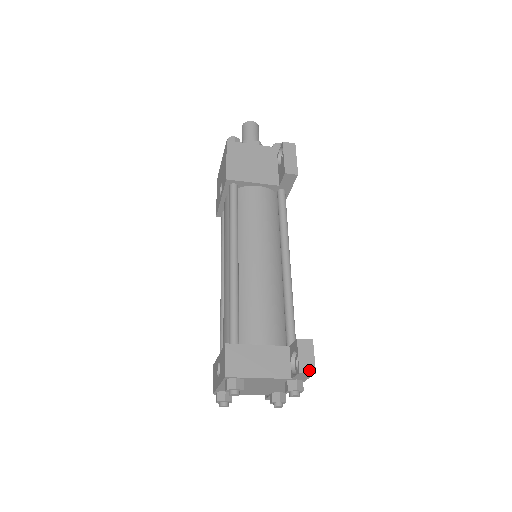
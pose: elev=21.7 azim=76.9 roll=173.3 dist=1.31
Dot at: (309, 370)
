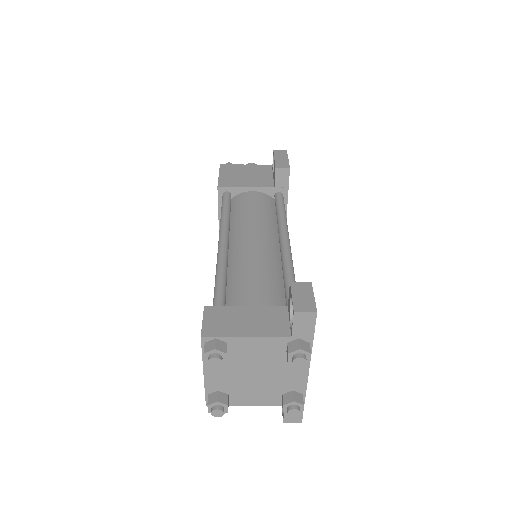
Dot at: (307, 309)
